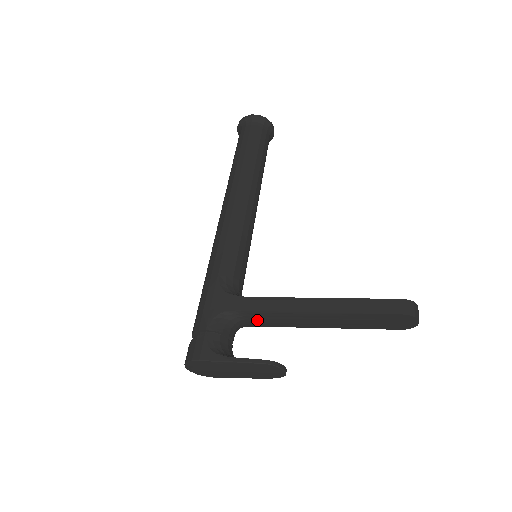
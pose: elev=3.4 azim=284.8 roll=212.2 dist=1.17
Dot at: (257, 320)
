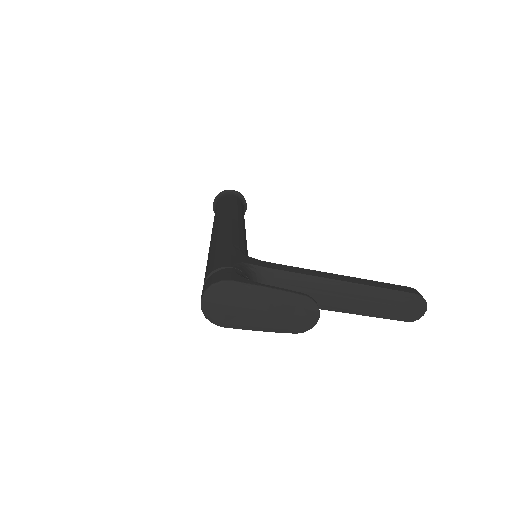
Dot at: (274, 285)
